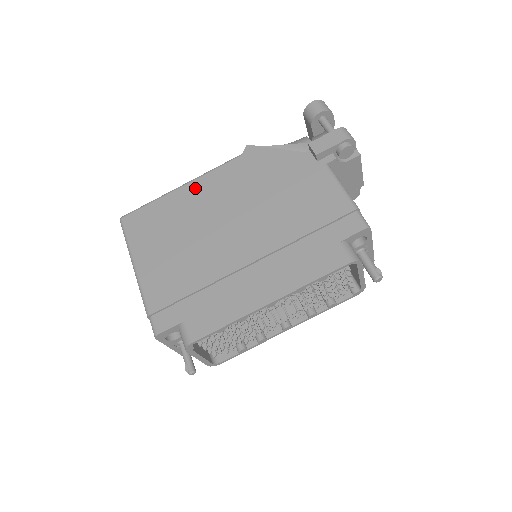
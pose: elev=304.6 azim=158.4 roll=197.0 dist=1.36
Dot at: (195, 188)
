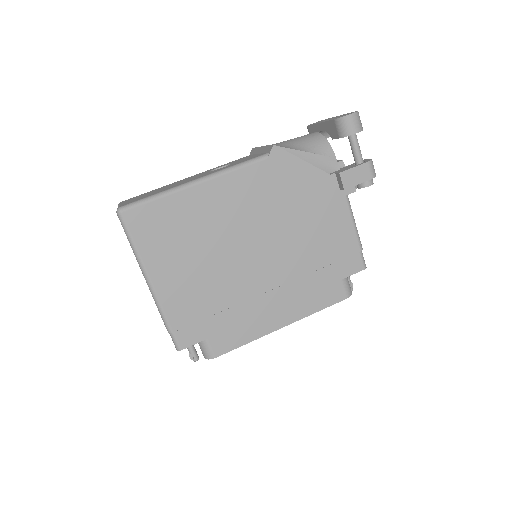
Dot at: (214, 191)
